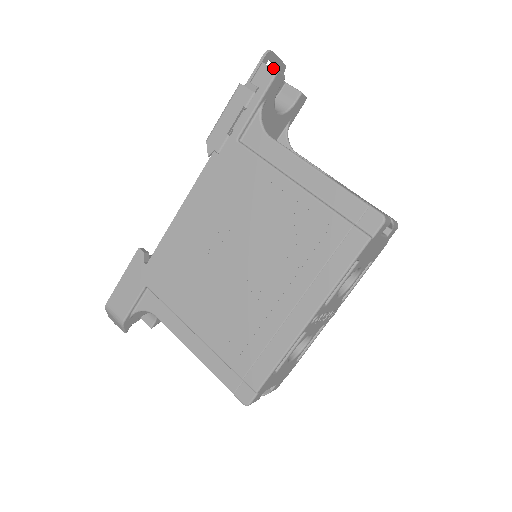
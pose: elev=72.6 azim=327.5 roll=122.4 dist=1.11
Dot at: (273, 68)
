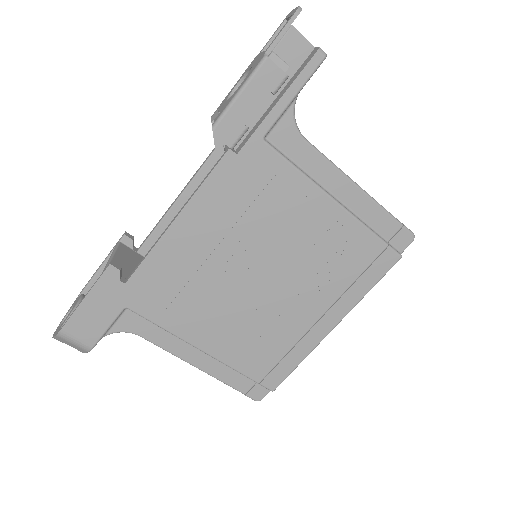
Dot at: (321, 50)
